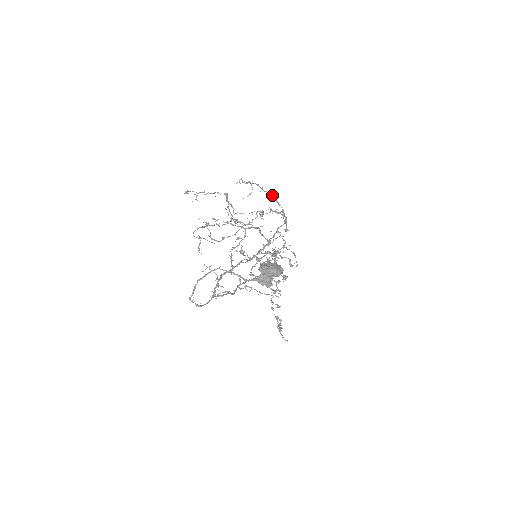
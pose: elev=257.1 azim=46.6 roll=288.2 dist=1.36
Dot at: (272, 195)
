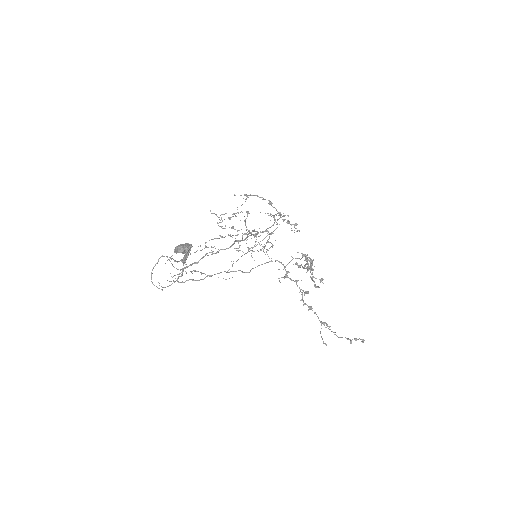
Dot at: (270, 201)
